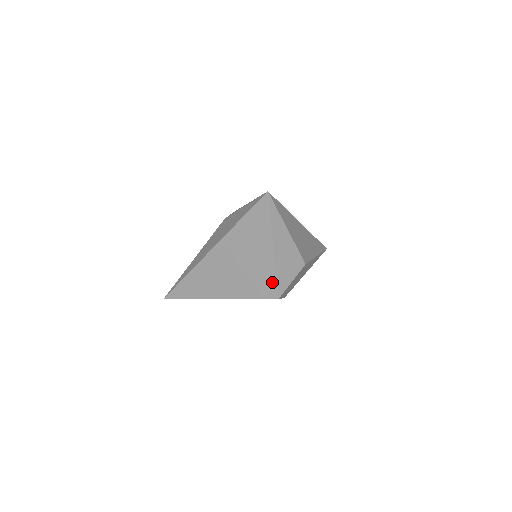
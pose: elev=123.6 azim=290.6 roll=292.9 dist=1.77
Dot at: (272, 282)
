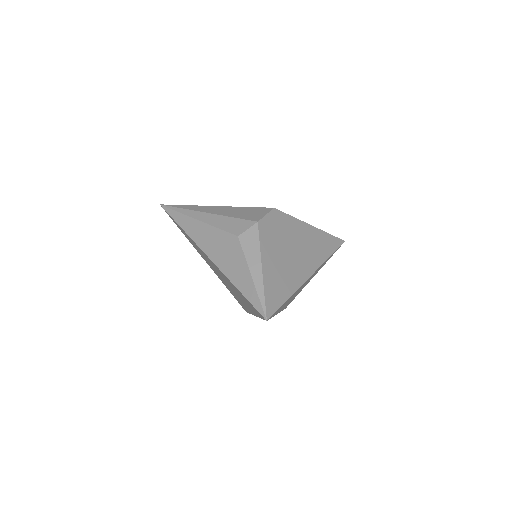
Dot at: (246, 309)
